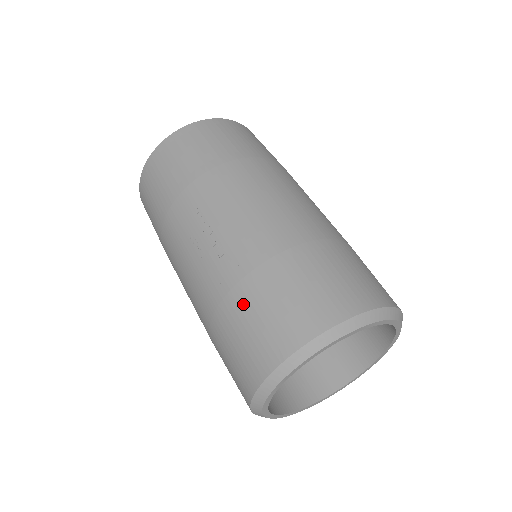
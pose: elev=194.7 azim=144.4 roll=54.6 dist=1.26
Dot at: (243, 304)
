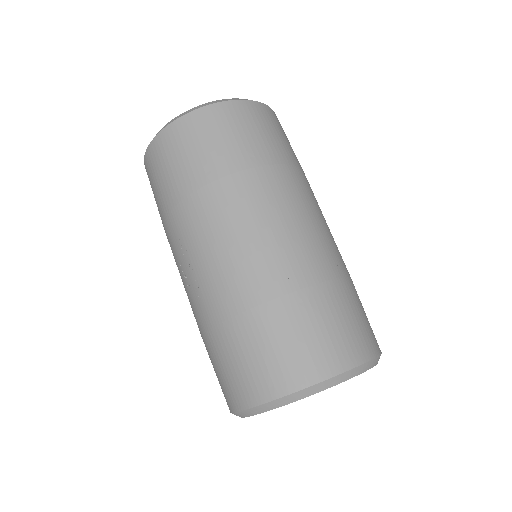
Dot at: (215, 349)
